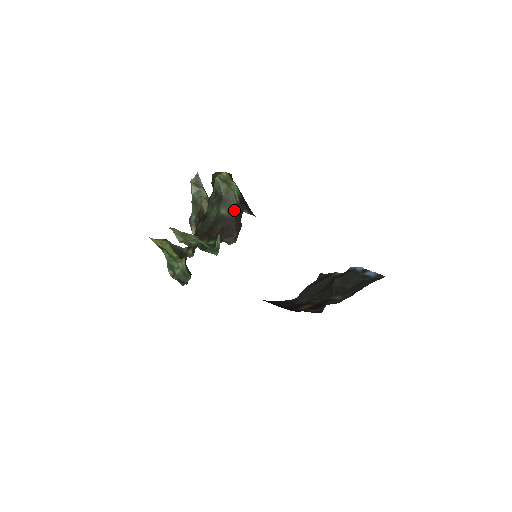
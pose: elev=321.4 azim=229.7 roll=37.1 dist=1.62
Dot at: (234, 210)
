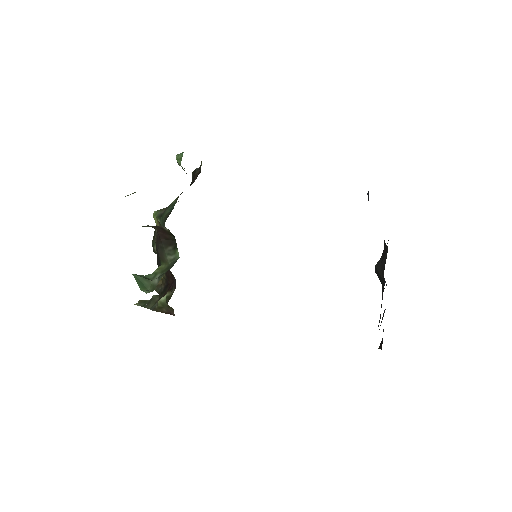
Dot at: occluded
